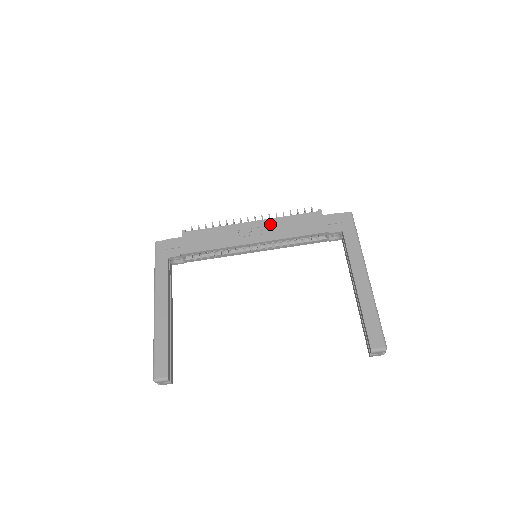
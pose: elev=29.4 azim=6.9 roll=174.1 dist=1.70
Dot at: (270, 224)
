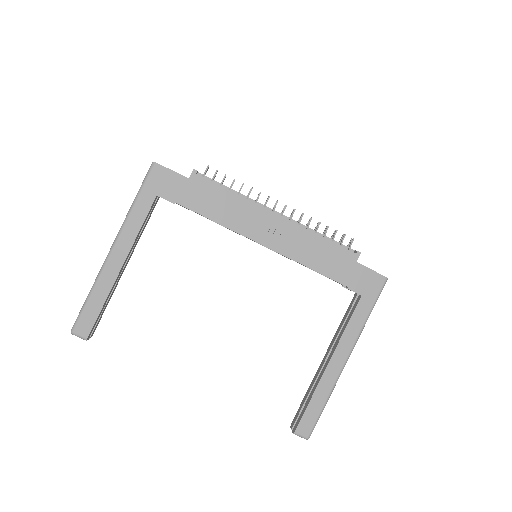
Dot at: (295, 233)
